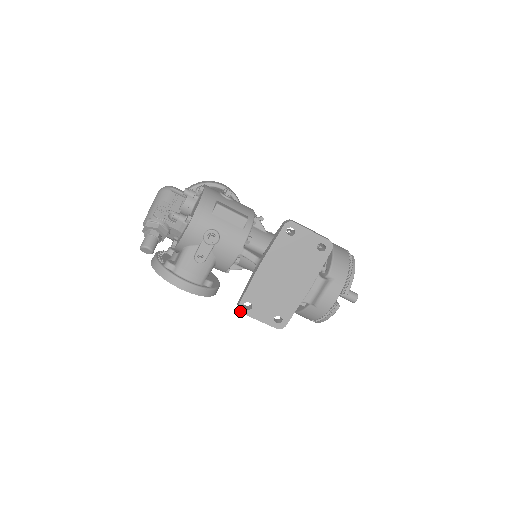
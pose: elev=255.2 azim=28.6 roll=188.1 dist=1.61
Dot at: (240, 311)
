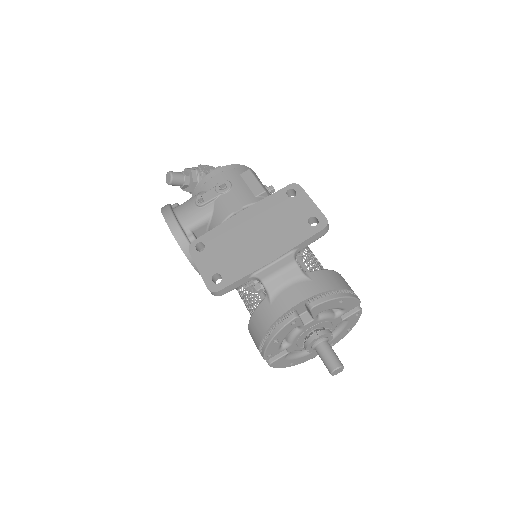
Dot at: (189, 248)
